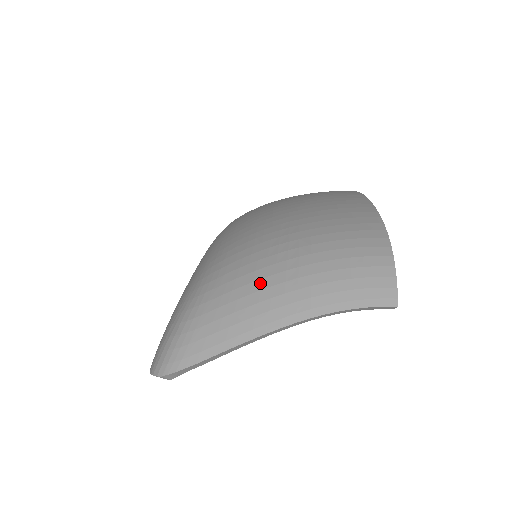
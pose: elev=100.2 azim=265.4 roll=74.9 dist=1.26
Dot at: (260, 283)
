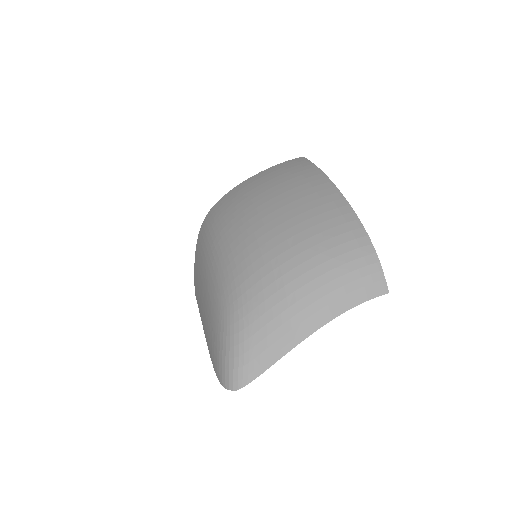
Dot at: (286, 302)
